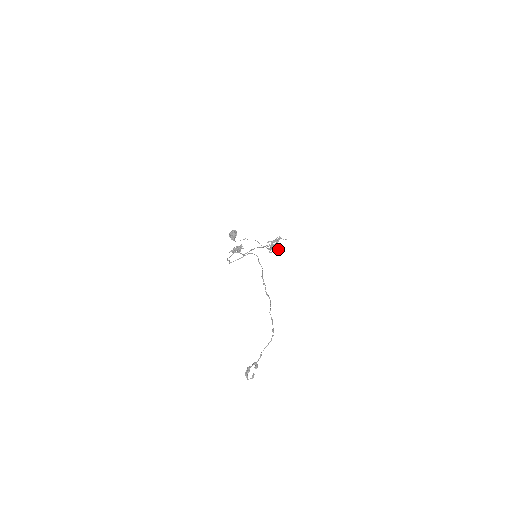
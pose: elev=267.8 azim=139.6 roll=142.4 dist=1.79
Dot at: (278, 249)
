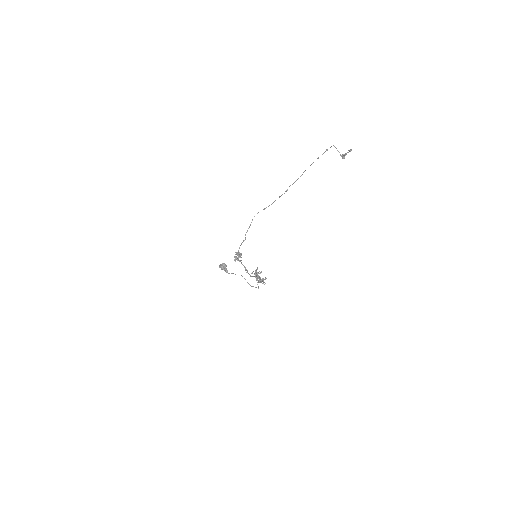
Dot at: occluded
